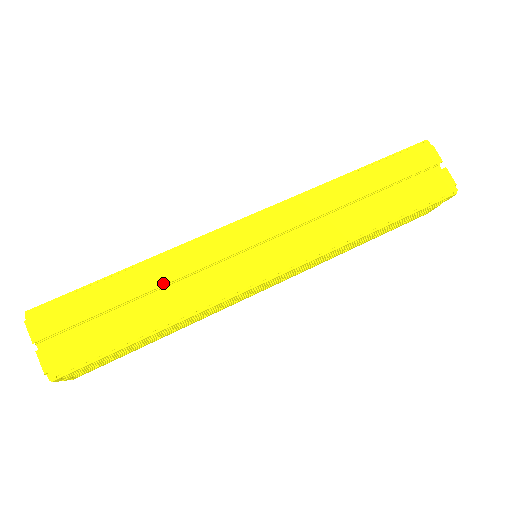
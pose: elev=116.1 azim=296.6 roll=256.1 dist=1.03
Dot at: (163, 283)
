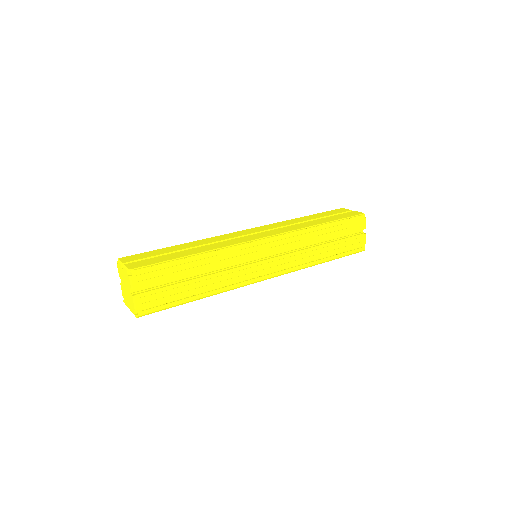
Dot at: (199, 245)
